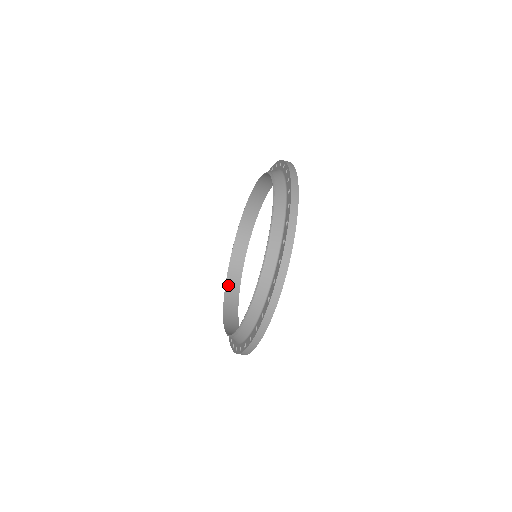
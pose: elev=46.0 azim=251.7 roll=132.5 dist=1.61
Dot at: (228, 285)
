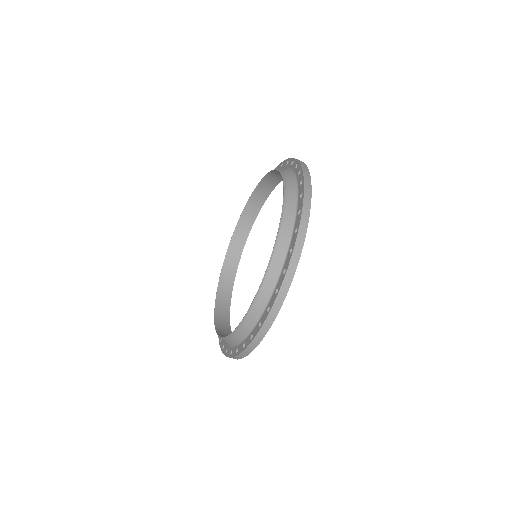
Dot at: (219, 291)
